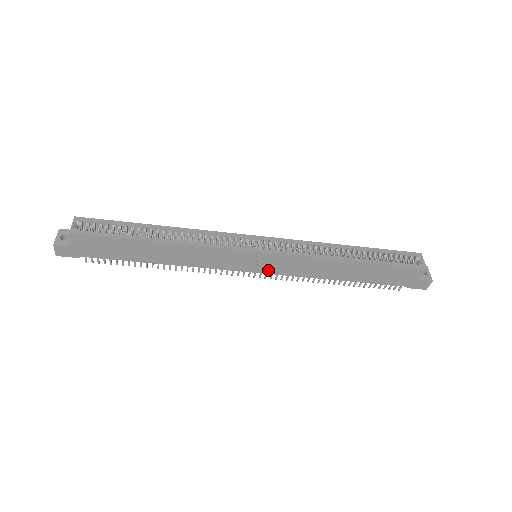
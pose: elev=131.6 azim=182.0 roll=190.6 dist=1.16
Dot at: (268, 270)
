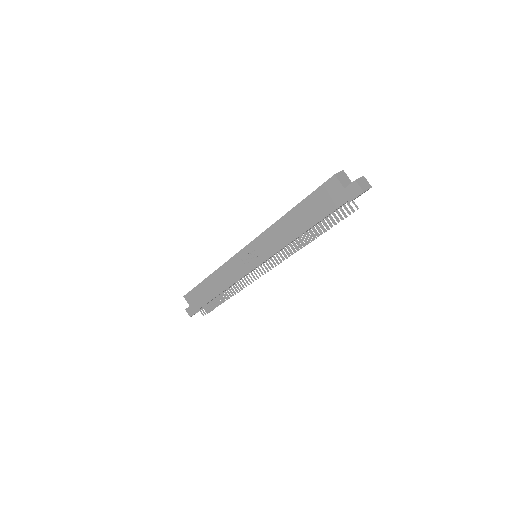
Dot at: (261, 259)
